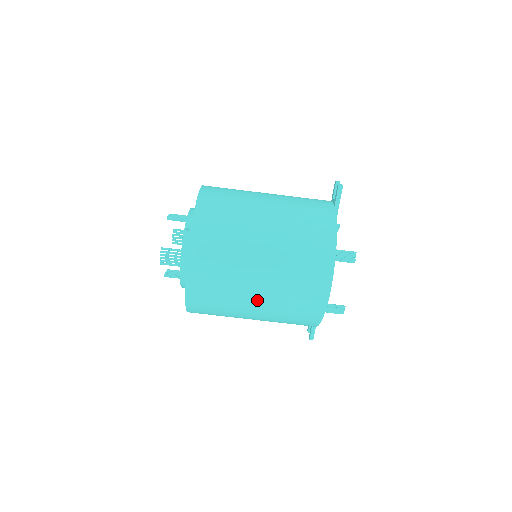
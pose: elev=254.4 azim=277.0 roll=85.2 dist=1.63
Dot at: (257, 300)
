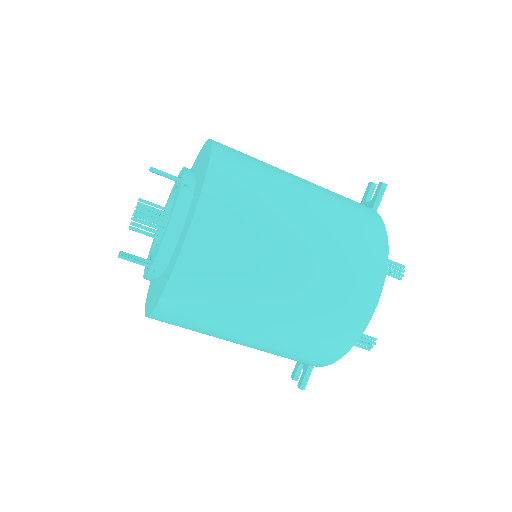
Dot at: (275, 305)
